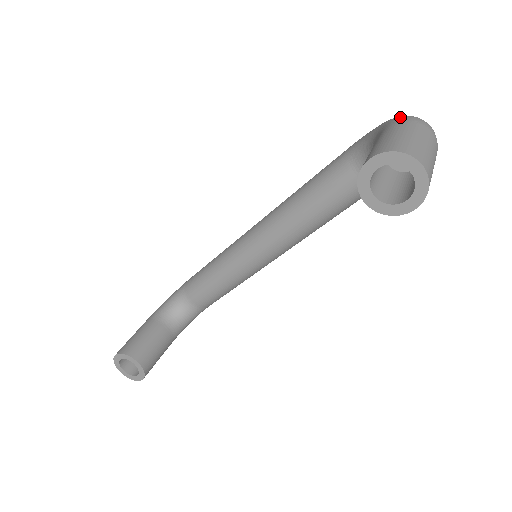
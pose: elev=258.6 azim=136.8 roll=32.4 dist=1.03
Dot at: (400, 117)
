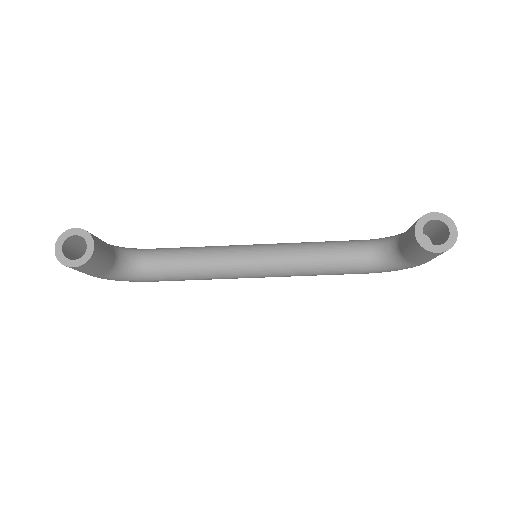
Dot at: occluded
